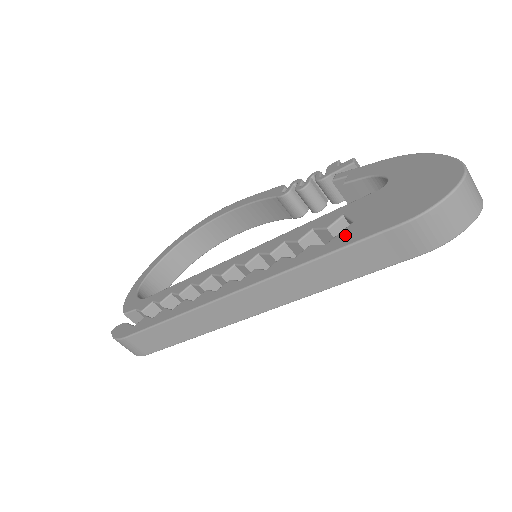
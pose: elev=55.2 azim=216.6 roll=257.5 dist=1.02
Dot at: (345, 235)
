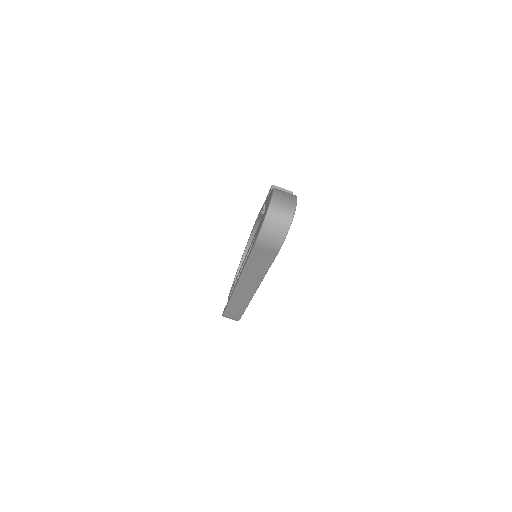
Dot at: (250, 250)
